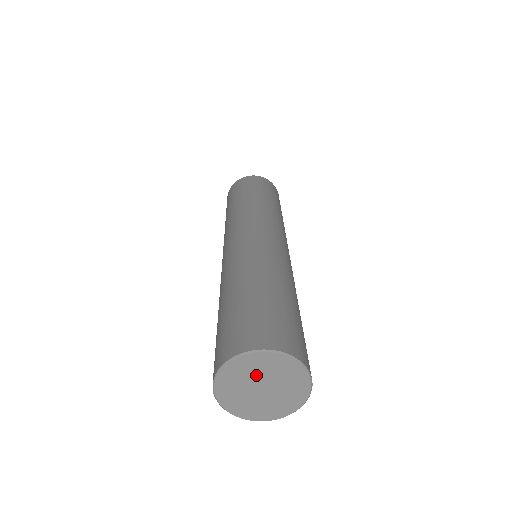
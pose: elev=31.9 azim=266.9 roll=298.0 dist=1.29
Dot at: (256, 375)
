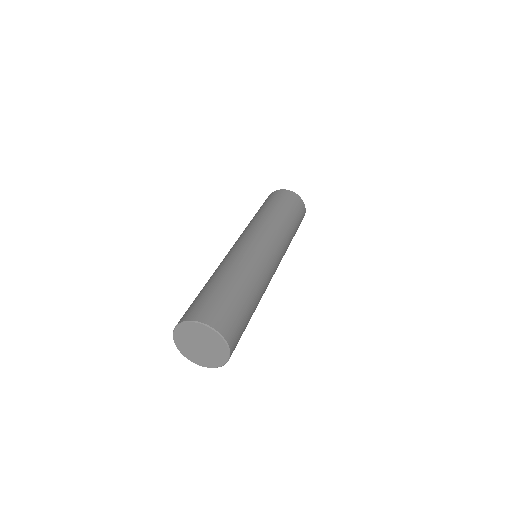
Dot at: (194, 336)
